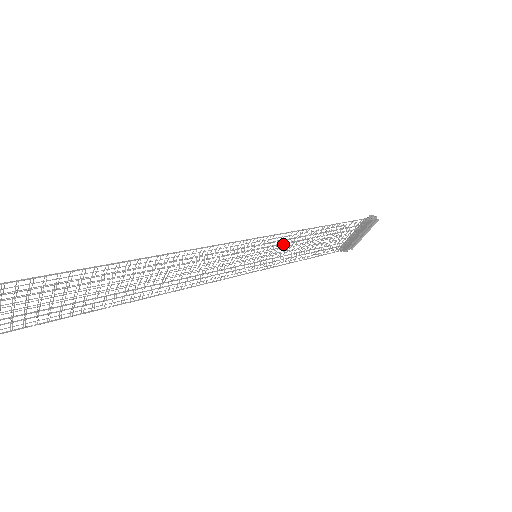
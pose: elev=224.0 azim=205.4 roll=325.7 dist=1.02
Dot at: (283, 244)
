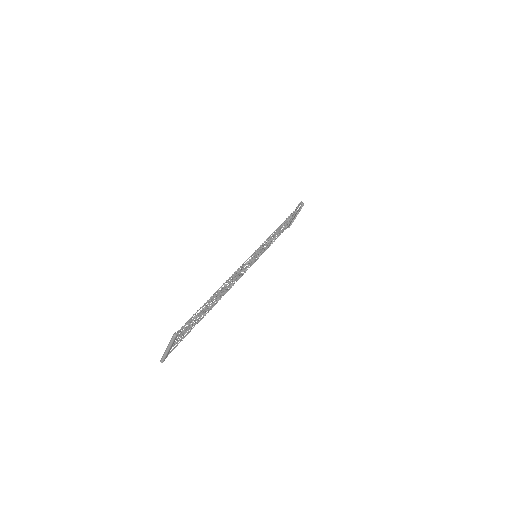
Dot at: occluded
